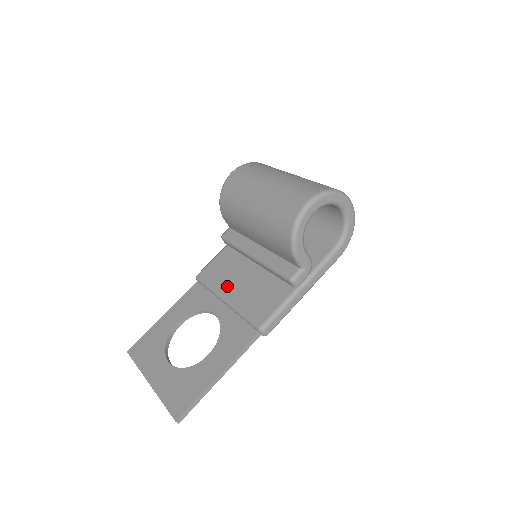
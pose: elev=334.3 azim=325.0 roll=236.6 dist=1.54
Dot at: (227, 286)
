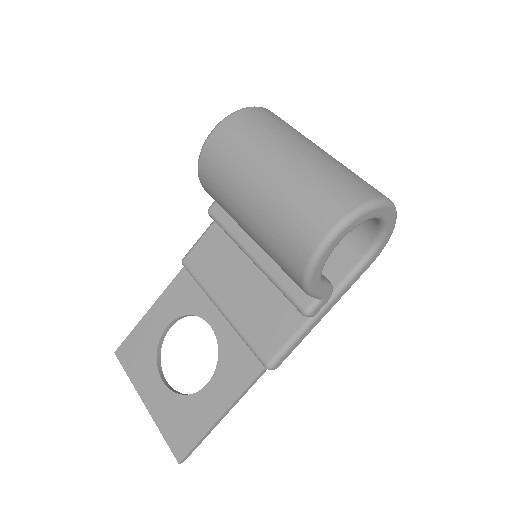
Dot at: (222, 289)
